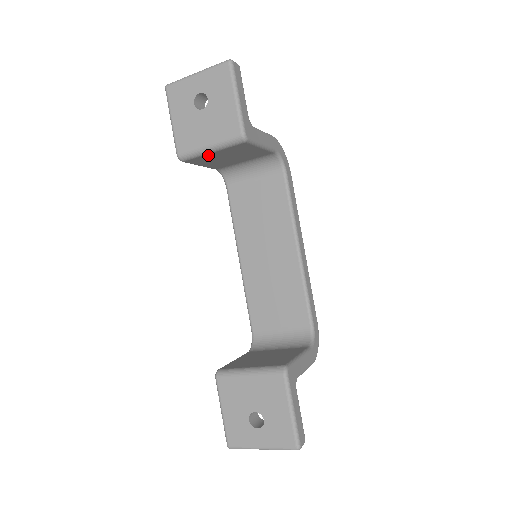
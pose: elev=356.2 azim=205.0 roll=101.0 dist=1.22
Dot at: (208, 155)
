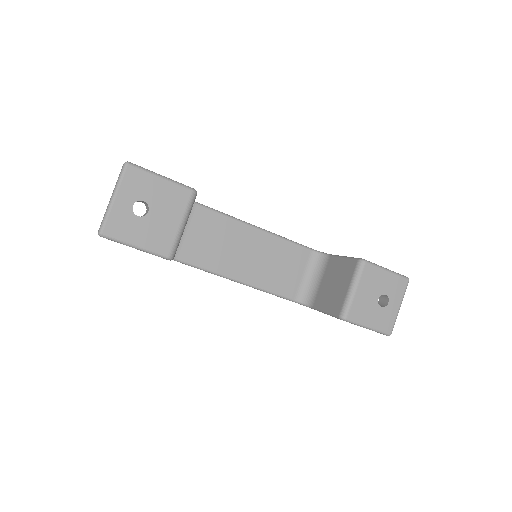
Dot at: occluded
